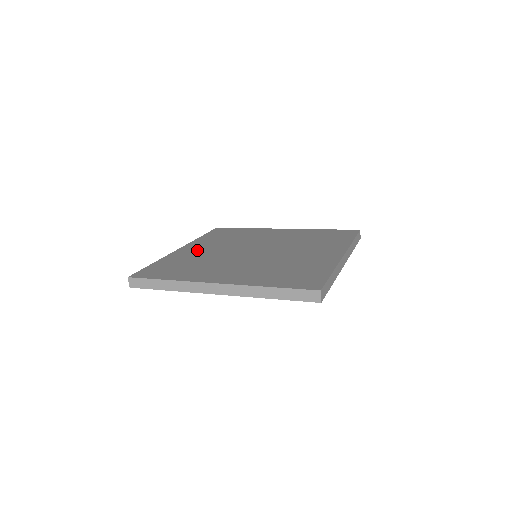
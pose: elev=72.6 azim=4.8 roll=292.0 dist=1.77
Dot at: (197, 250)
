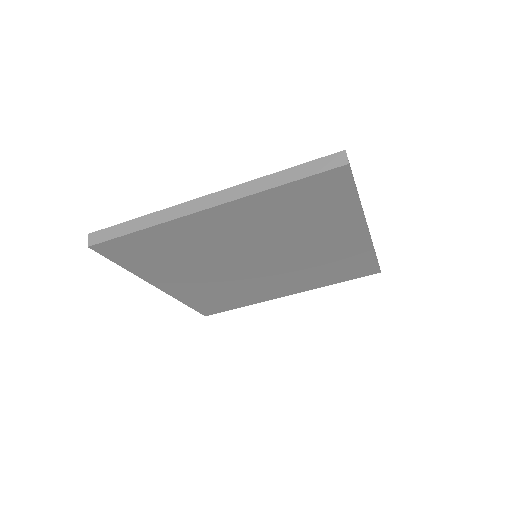
Dot at: occluded
